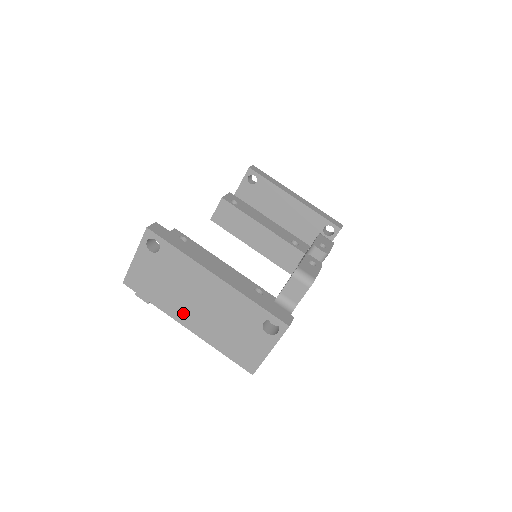
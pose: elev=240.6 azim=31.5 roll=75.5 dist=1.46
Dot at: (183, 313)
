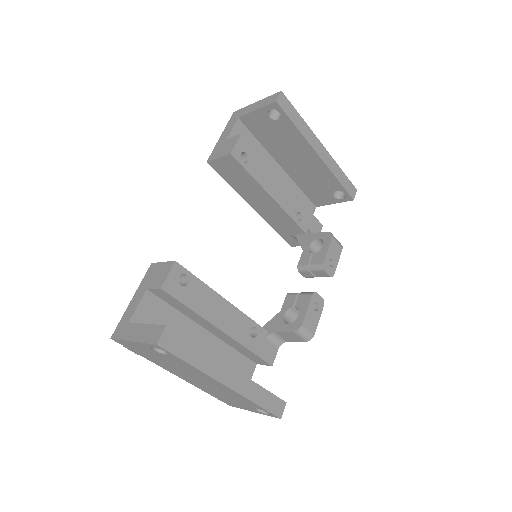
Dot at: (176, 373)
